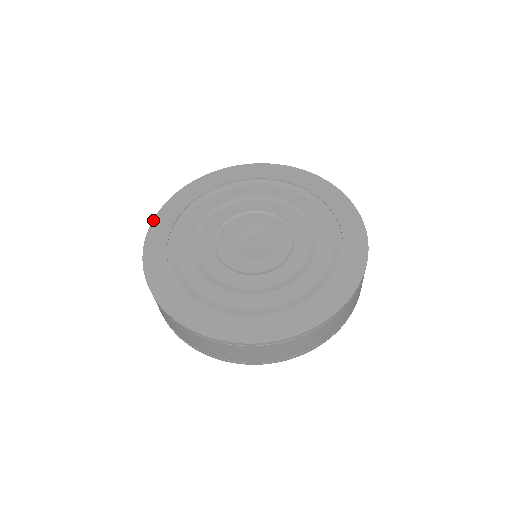
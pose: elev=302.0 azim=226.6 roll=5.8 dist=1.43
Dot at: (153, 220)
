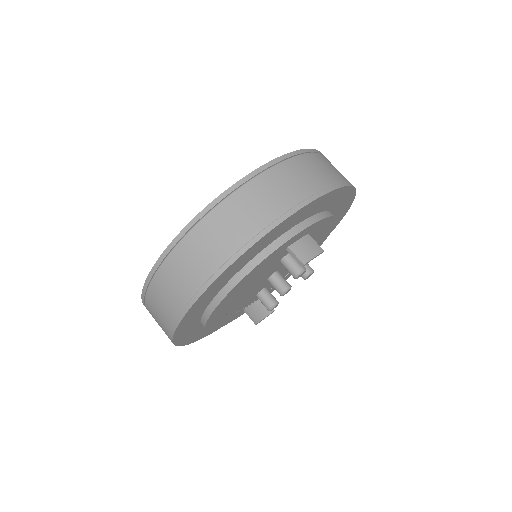
Dot at: occluded
